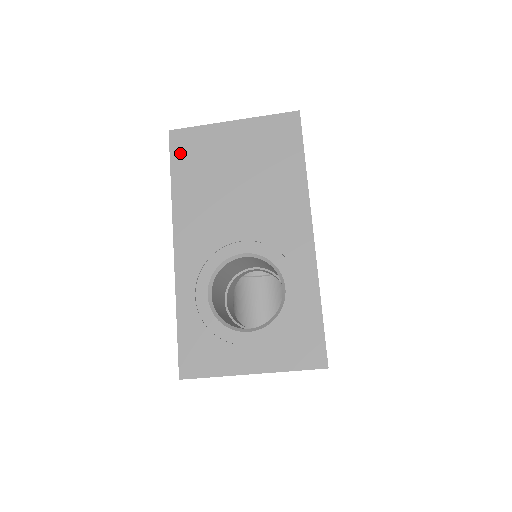
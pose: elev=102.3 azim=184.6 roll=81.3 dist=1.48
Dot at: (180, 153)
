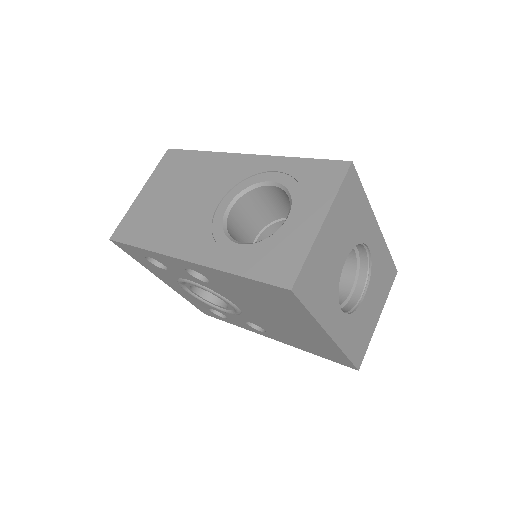
Dot at: (129, 235)
